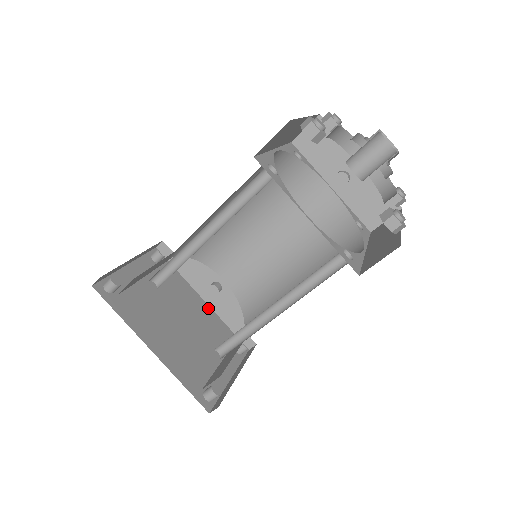
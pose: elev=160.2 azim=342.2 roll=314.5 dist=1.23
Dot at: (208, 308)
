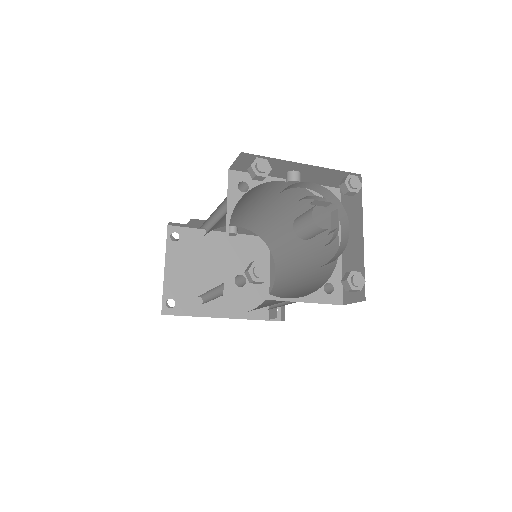
Dot at: (235, 236)
